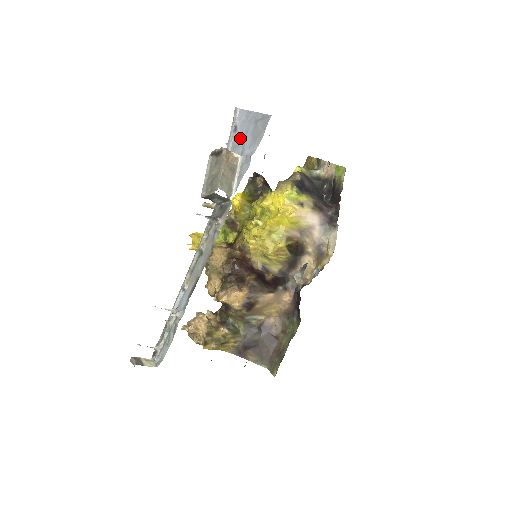
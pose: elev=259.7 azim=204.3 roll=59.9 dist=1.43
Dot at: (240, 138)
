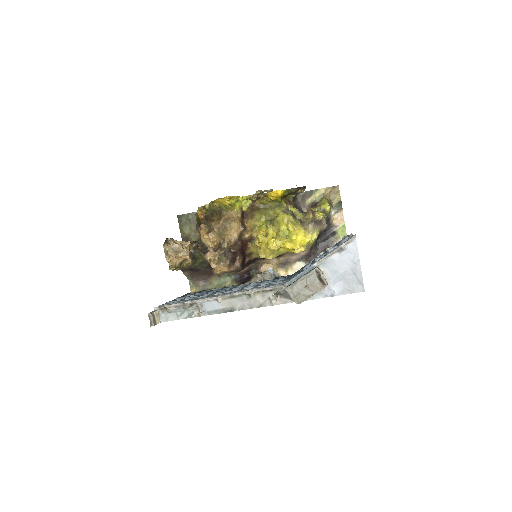
Dot at: (337, 265)
